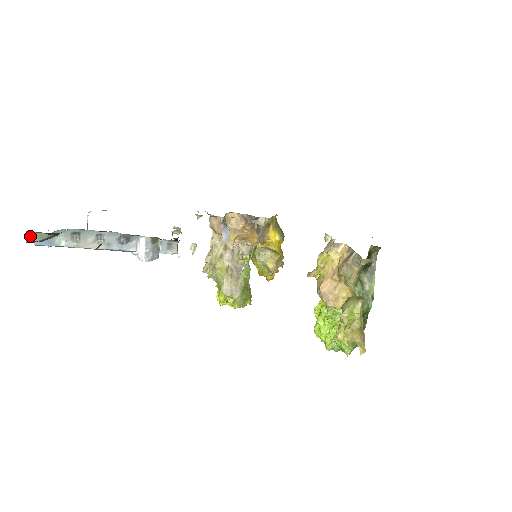
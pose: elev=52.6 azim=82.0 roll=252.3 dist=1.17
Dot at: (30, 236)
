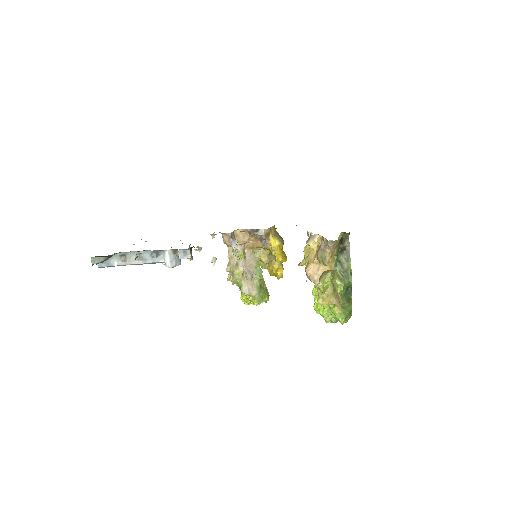
Dot at: (94, 260)
